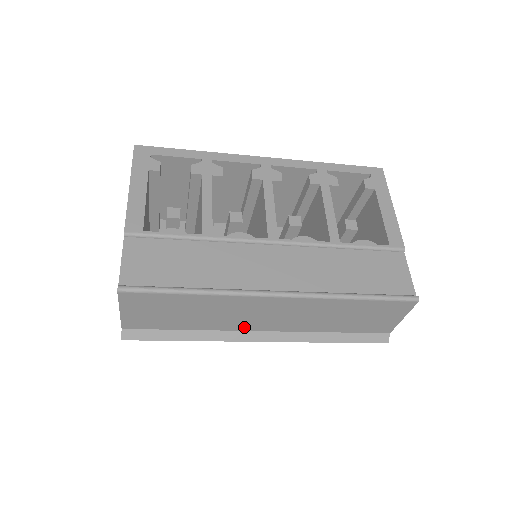
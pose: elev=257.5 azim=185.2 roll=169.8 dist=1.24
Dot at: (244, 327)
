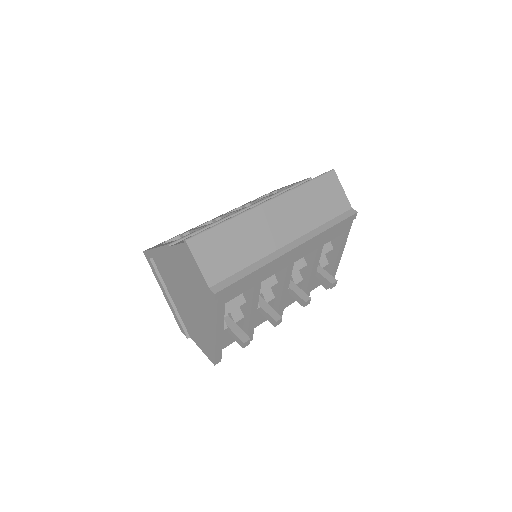
Dot at: (275, 245)
